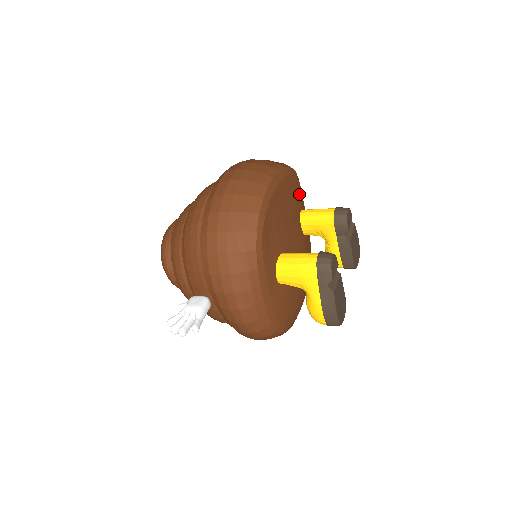
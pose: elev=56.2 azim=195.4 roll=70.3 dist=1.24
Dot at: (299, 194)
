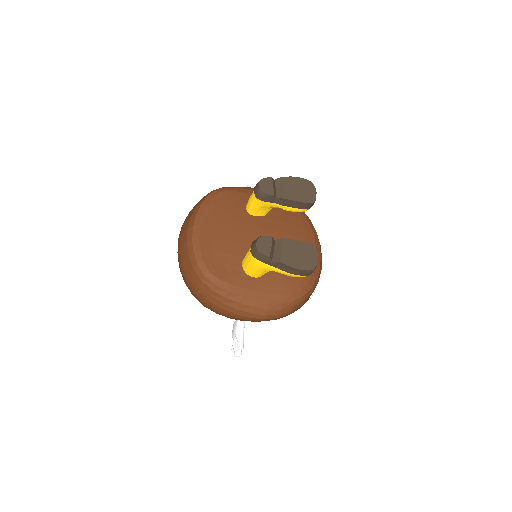
Dot at: (234, 198)
